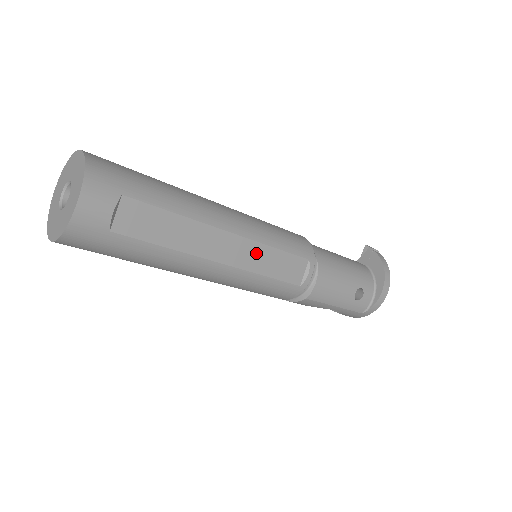
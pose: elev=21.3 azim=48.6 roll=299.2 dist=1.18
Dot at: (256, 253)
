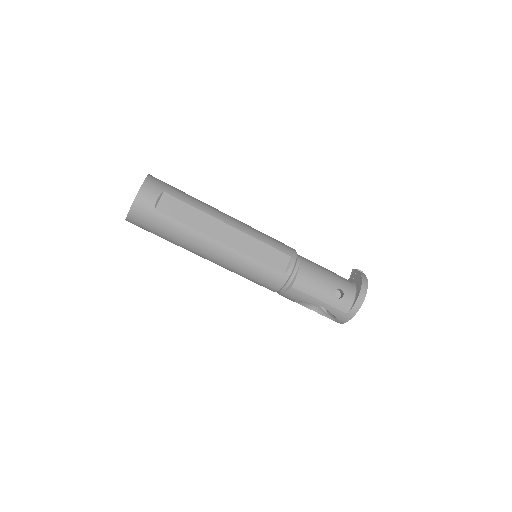
Dot at: (248, 242)
